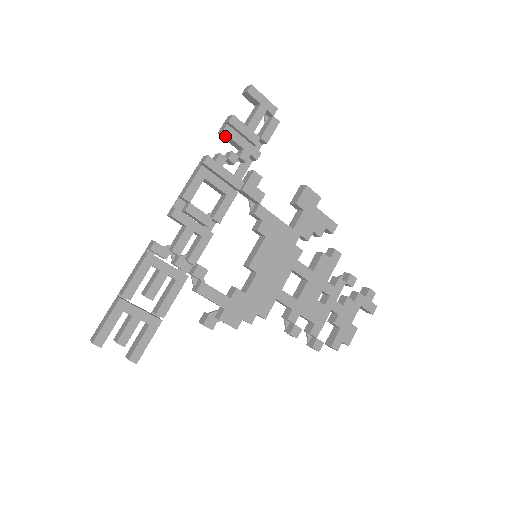
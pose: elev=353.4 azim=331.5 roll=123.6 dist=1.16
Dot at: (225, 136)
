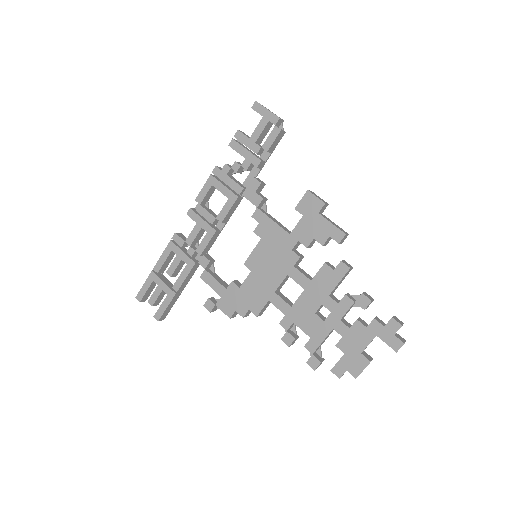
Dot at: (234, 149)
